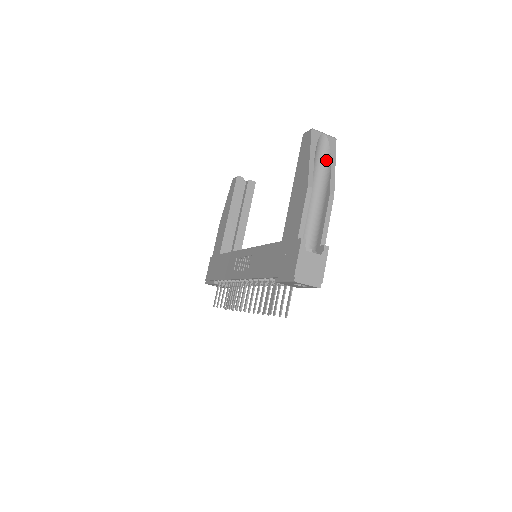
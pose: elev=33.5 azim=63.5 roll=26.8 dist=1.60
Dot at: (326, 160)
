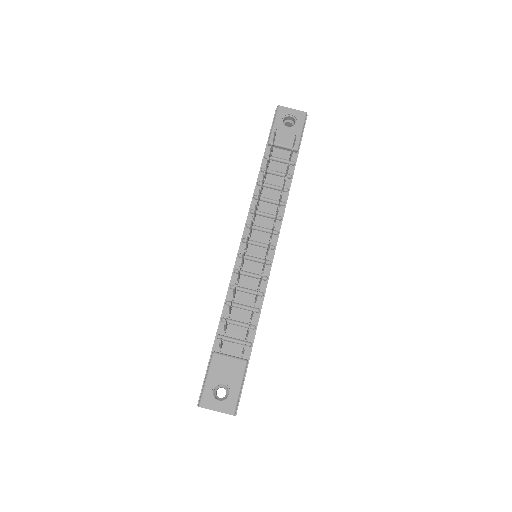
Dot at: occluded
